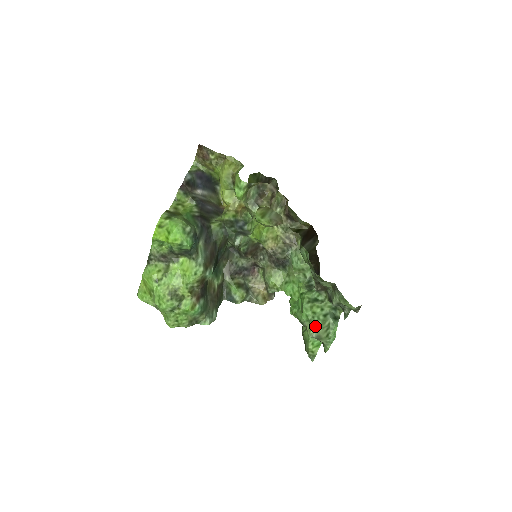
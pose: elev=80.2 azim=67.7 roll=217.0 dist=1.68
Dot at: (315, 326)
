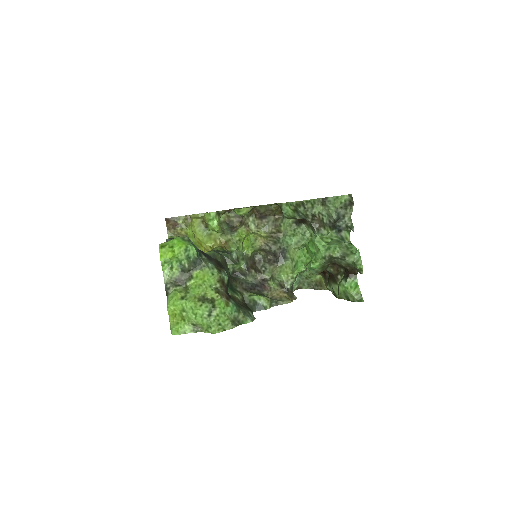
Dot at: (335, 247)
